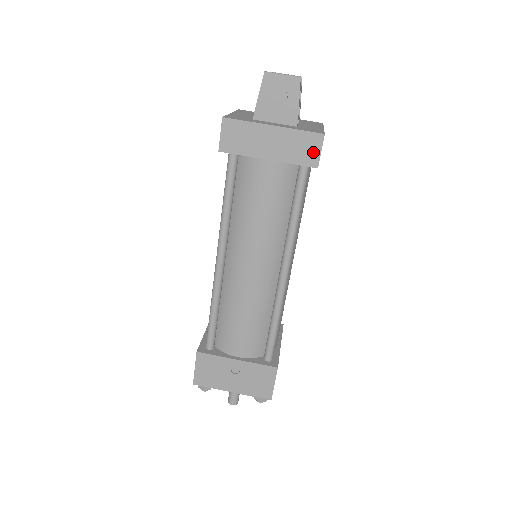
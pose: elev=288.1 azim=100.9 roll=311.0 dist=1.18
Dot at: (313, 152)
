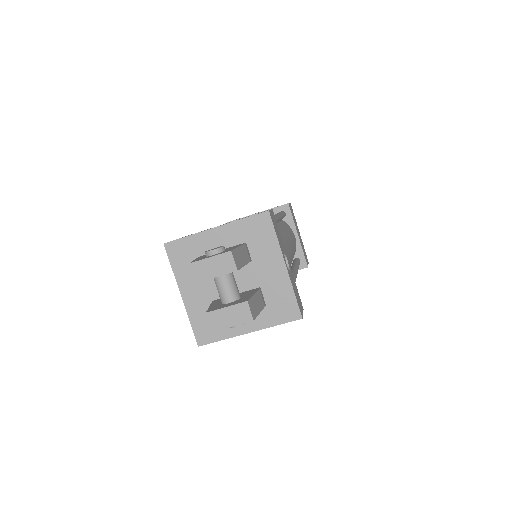
Dot at: occluded
